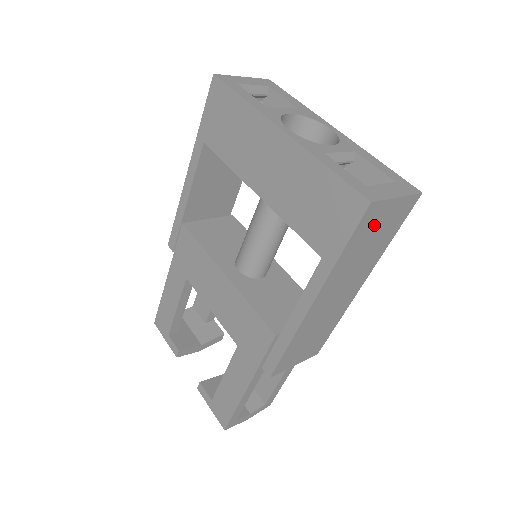
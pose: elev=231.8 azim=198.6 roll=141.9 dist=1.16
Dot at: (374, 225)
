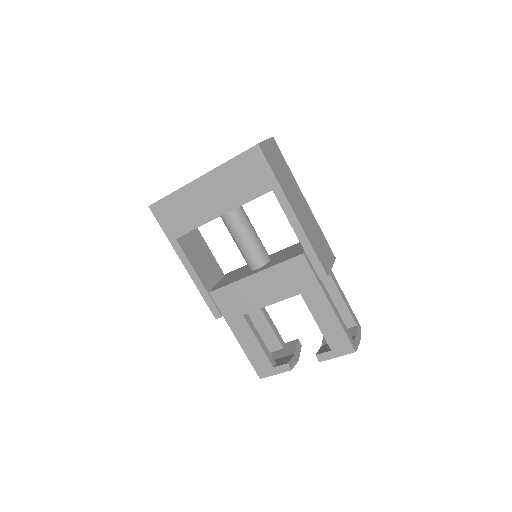
Dot at: (272, 157)
